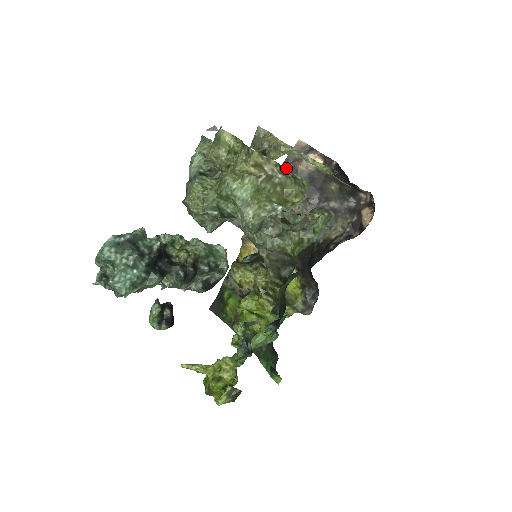
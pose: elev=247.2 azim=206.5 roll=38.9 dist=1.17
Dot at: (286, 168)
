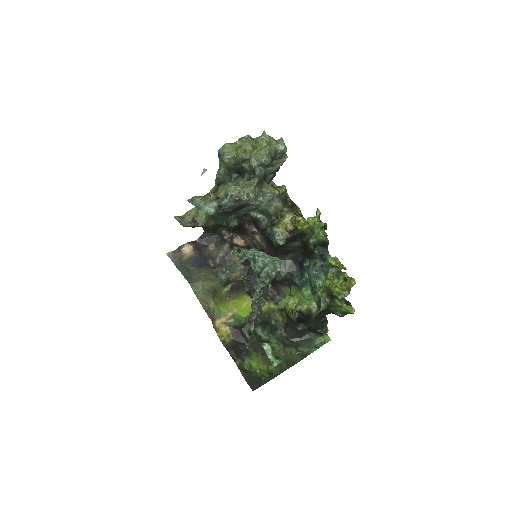
Dot at: (182, 265)
